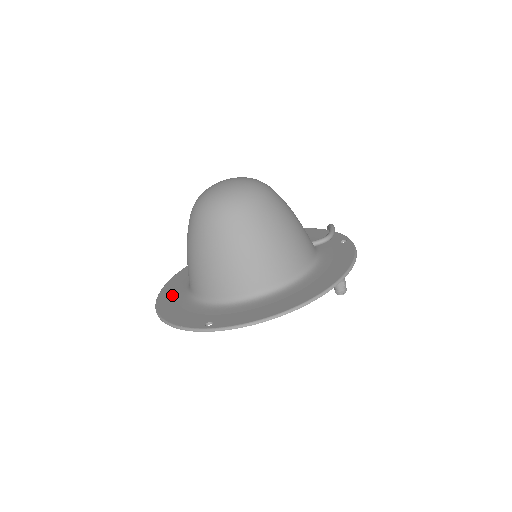
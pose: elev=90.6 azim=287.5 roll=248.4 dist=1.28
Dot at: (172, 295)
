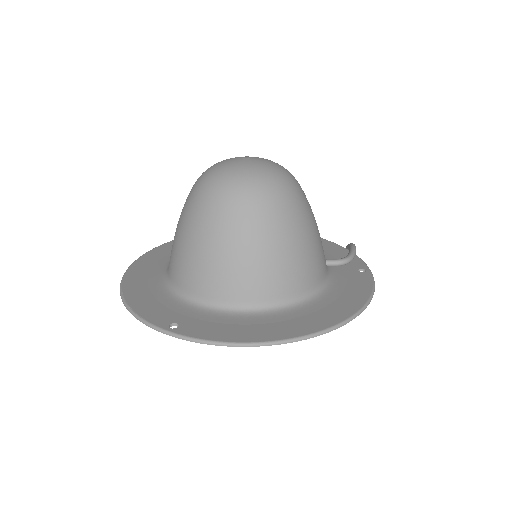
Dot at: (146, 271)
